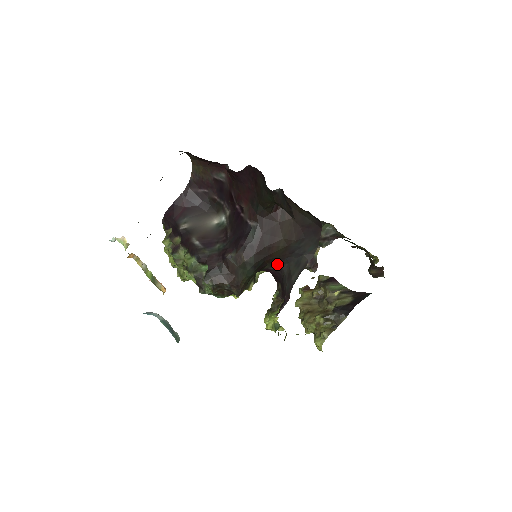
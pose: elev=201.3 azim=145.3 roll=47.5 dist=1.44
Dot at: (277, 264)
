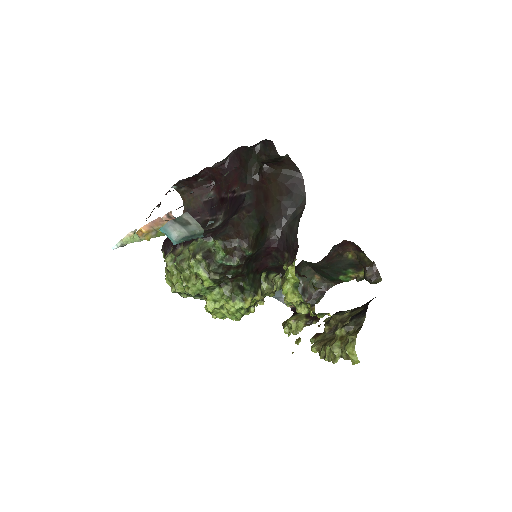
Dot at: (277, 228)
